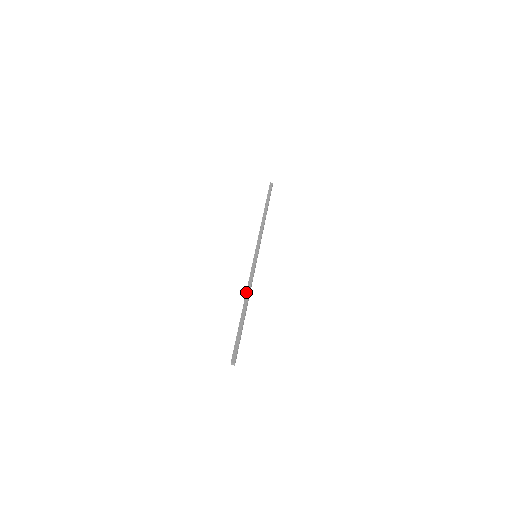
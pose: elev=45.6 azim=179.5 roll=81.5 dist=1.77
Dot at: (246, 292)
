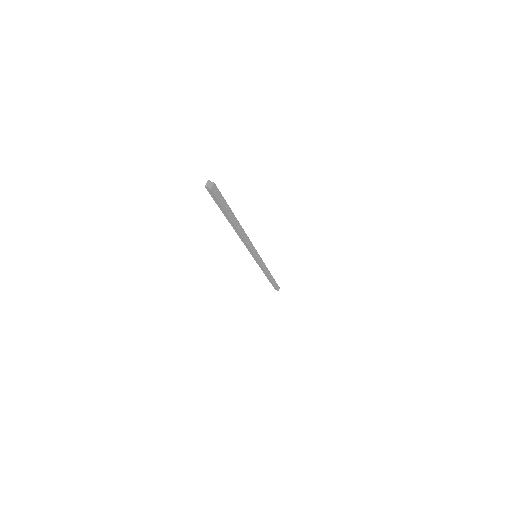
Dot at: occluded
